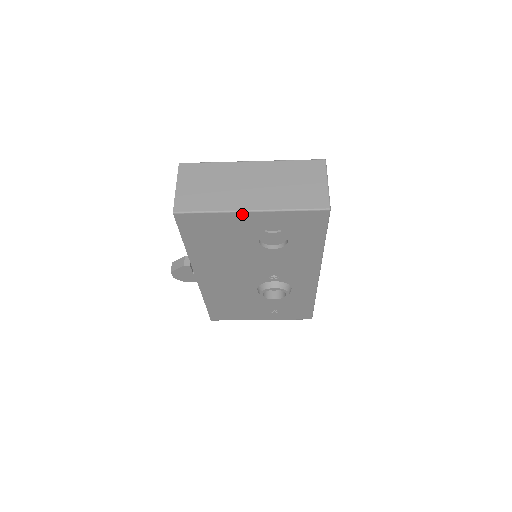
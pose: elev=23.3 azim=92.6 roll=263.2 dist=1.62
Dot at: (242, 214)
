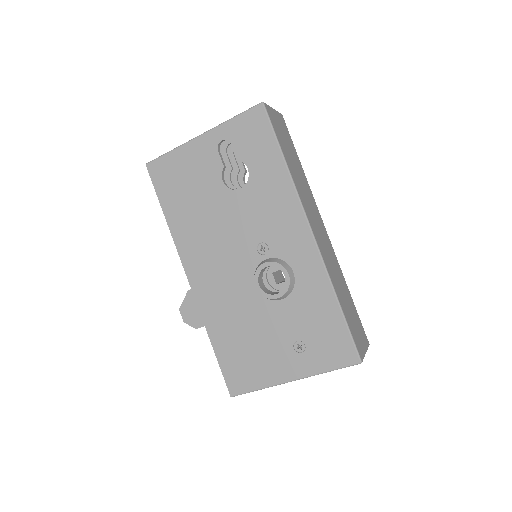
Dot at: (195, 142)
